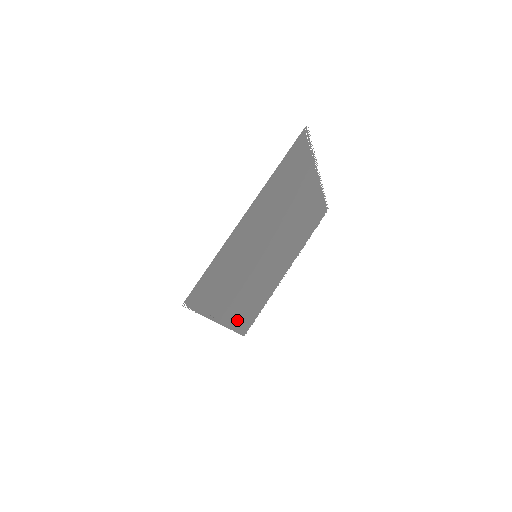
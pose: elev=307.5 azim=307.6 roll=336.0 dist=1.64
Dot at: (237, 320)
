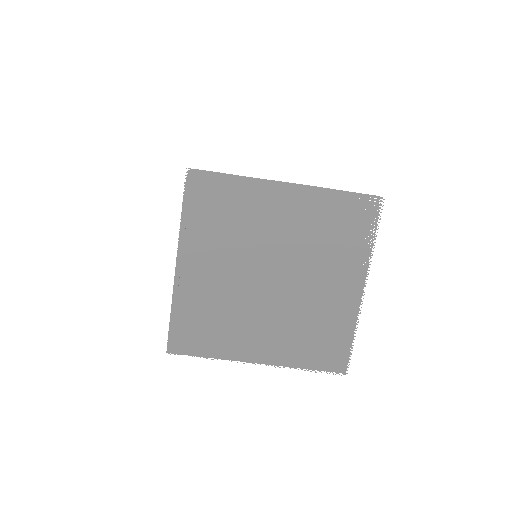
Dot at: (184, 306)
